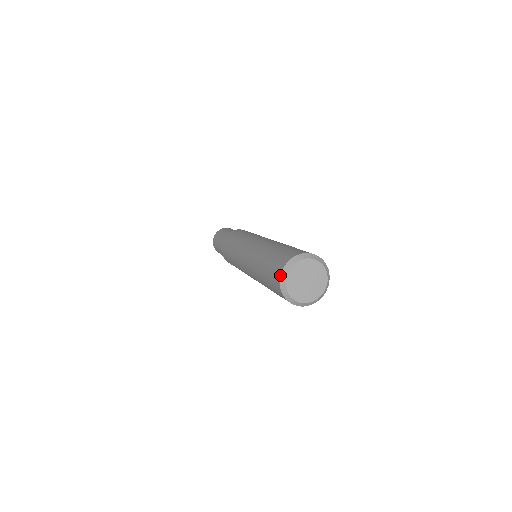
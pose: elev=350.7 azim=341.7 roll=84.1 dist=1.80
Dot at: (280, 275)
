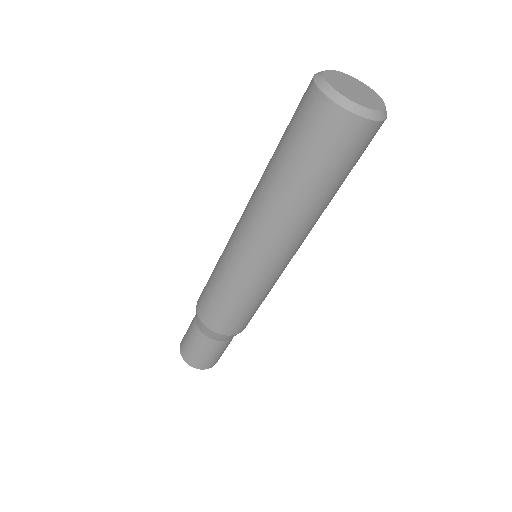
Dot at: occluded
